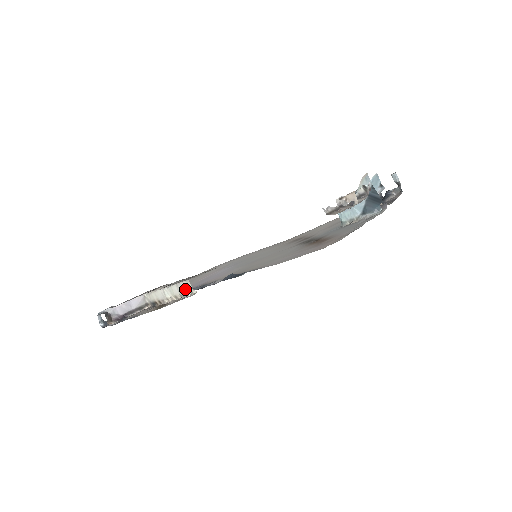
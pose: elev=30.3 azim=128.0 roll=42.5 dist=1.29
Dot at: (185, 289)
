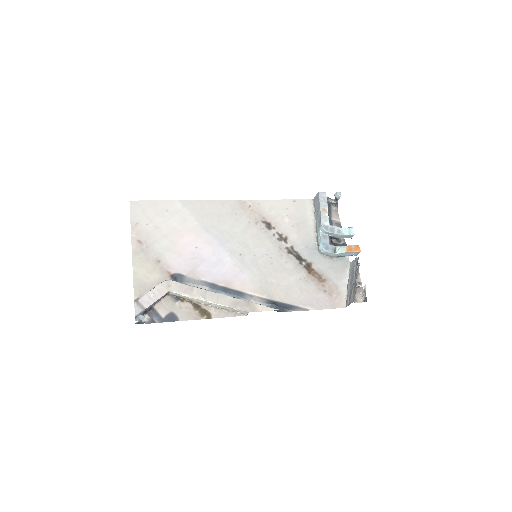
Dot at: (238, 311)
